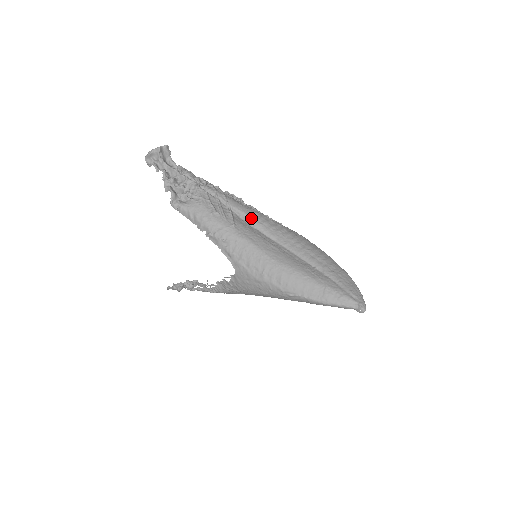
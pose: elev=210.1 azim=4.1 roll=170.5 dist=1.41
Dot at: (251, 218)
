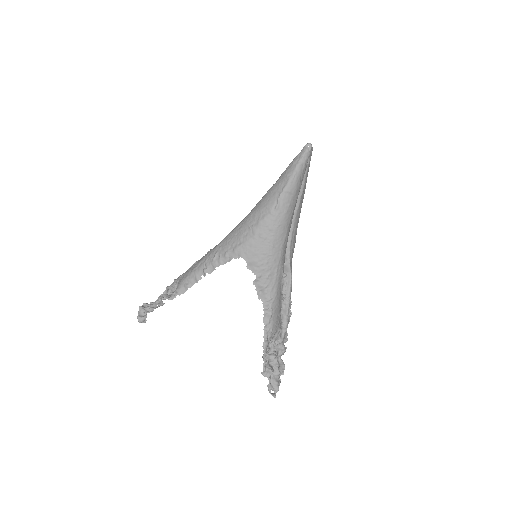
Dot at: occluded
